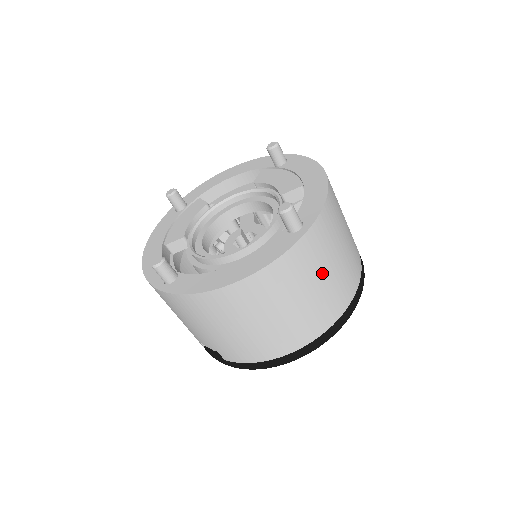
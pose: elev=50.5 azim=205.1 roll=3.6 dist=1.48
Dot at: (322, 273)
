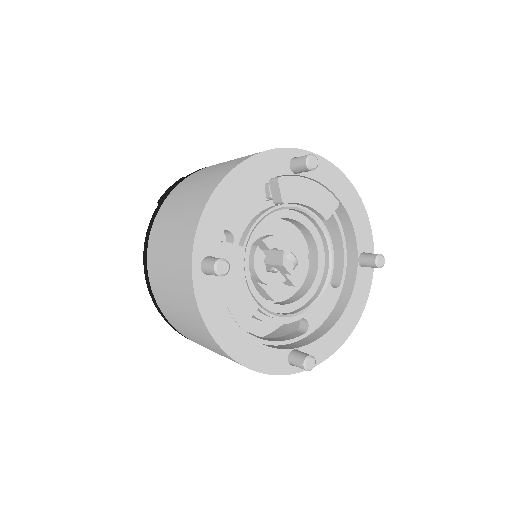
Dot at: occluded
